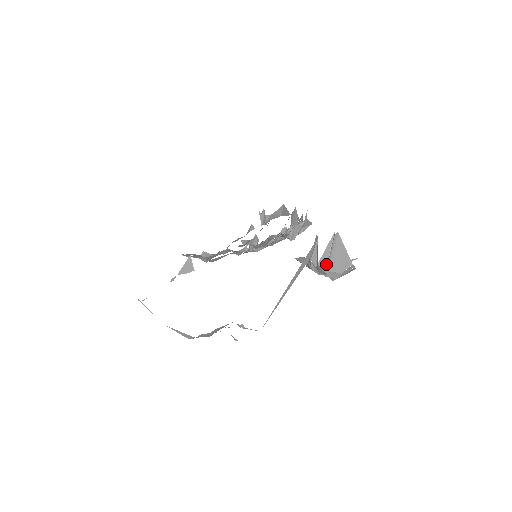
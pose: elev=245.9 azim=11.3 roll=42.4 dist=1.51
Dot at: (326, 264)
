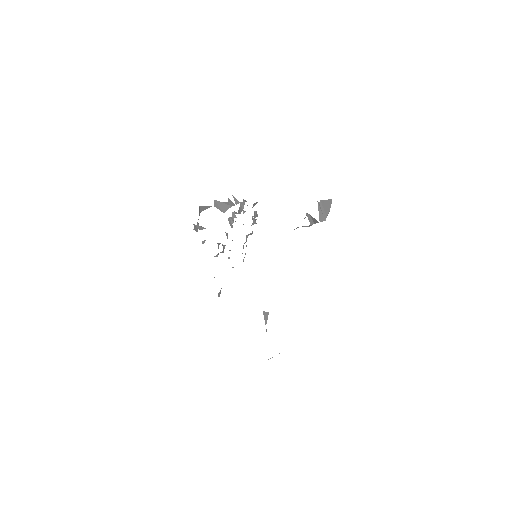
Dot at: (323, 217)
